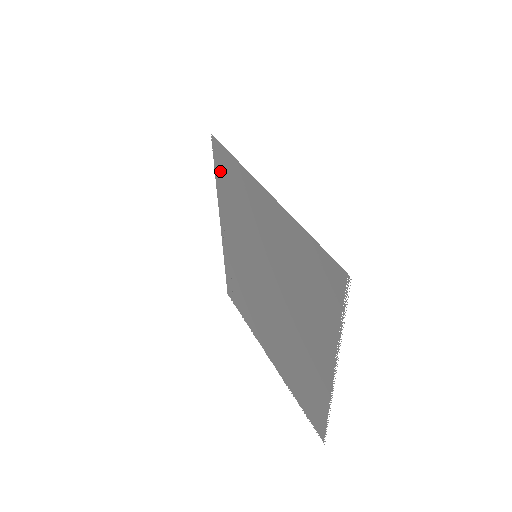
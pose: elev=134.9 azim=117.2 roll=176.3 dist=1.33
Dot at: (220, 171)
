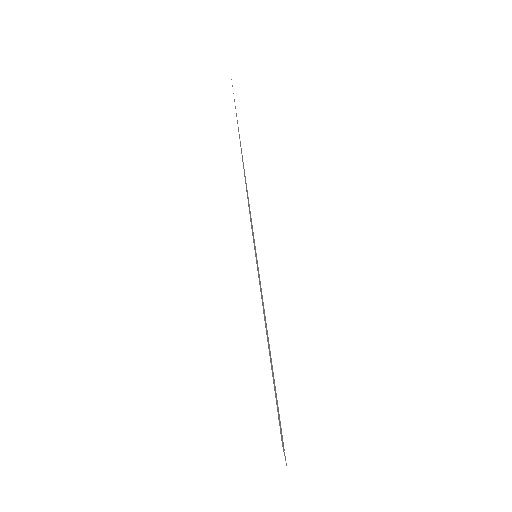
Dot at: occluded
